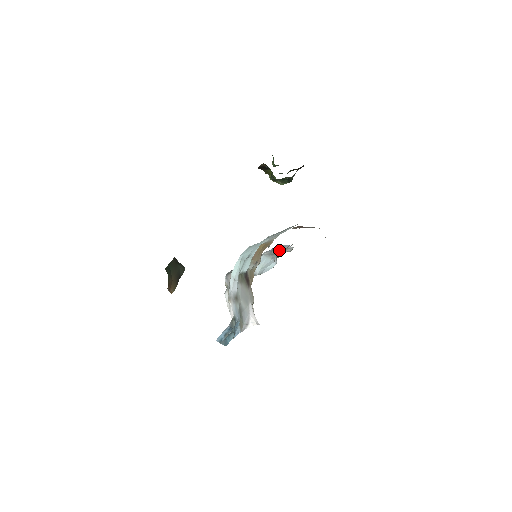
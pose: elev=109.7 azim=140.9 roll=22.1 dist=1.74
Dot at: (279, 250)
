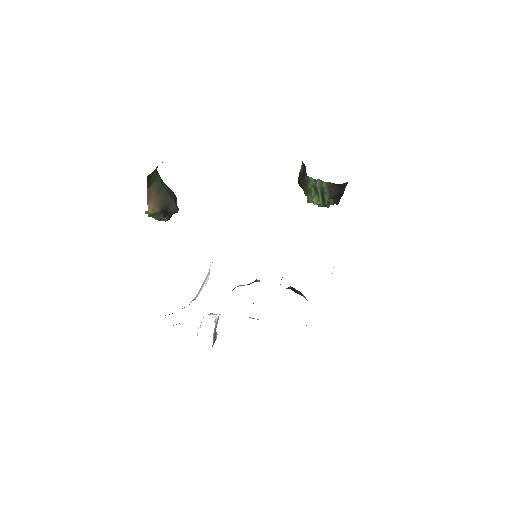
Dot at: occluded
